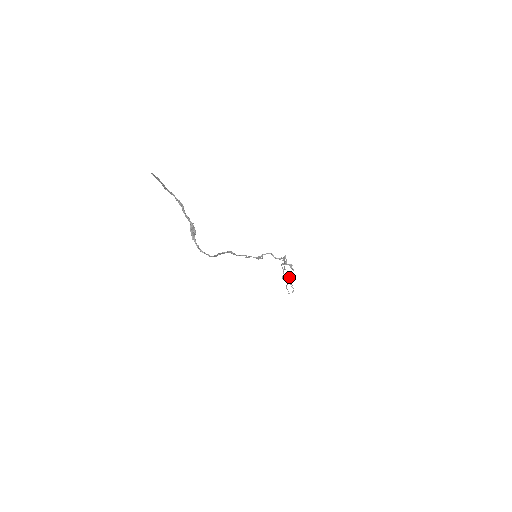
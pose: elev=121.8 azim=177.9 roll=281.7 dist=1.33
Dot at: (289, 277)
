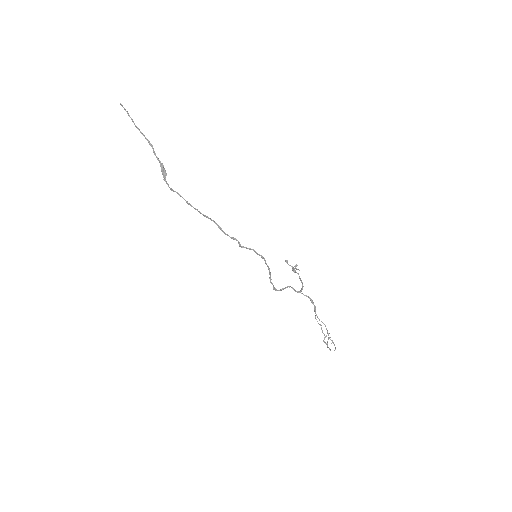
Dot at: (327, 331)
